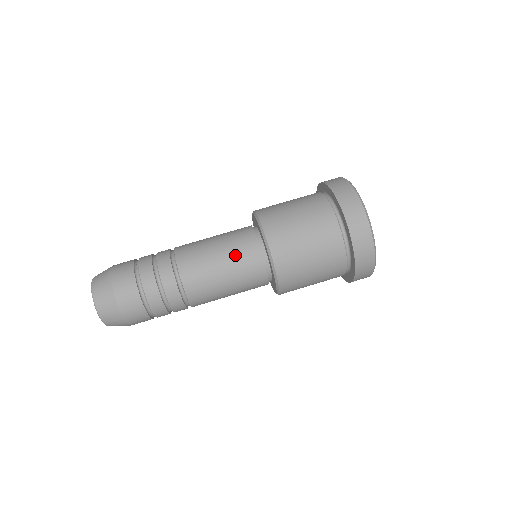
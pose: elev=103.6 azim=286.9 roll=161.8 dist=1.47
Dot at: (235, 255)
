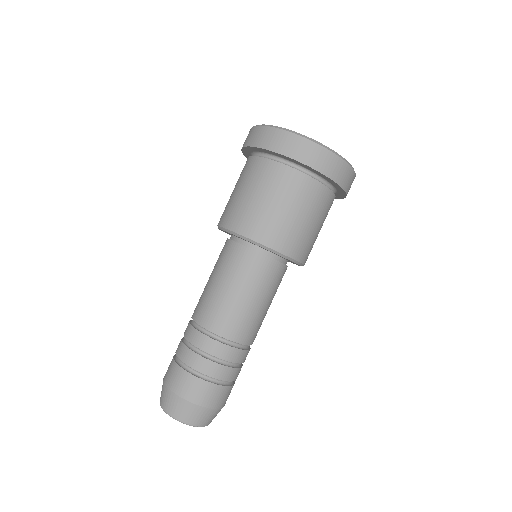
Dot at: (225, 268)
